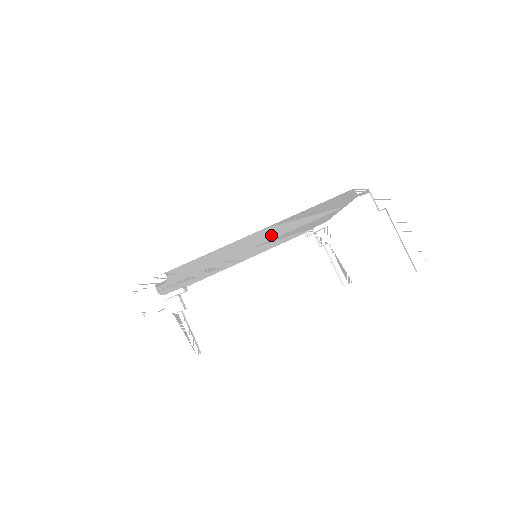
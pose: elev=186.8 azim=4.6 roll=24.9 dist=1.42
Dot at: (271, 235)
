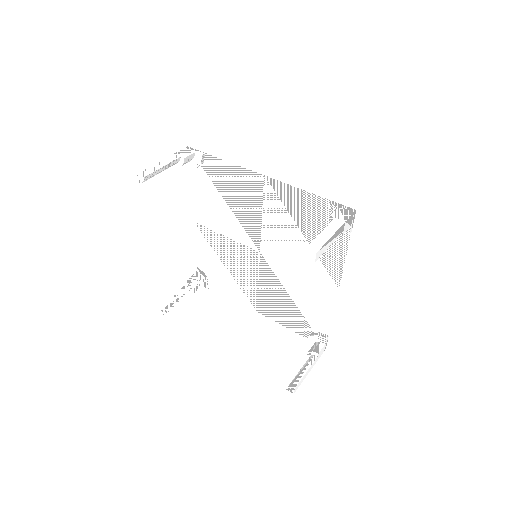
Dot at: (273, 233)
